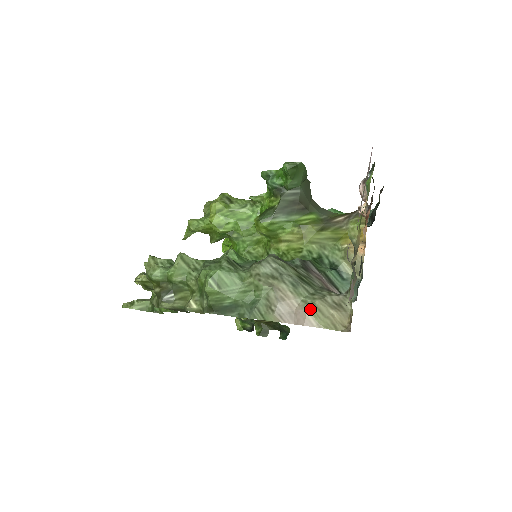
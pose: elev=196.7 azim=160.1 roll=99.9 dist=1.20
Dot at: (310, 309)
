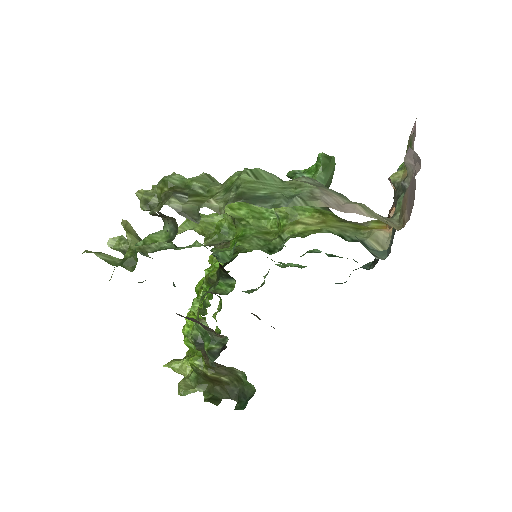
Dot at: (360, 204)
